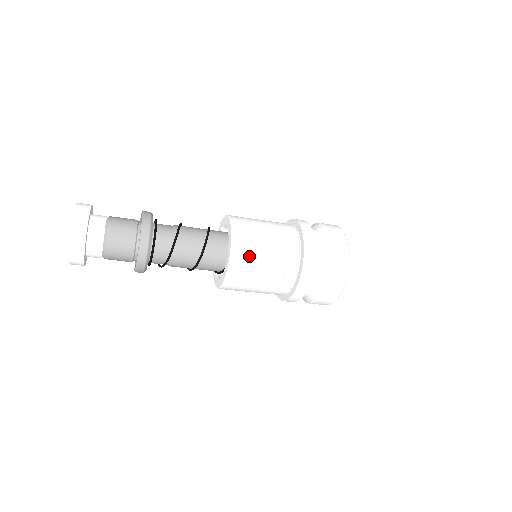
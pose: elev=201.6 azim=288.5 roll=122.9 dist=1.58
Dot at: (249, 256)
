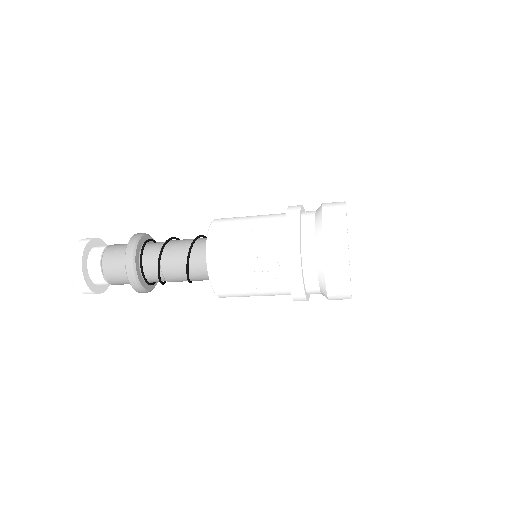
Dot at: (226, 260)
